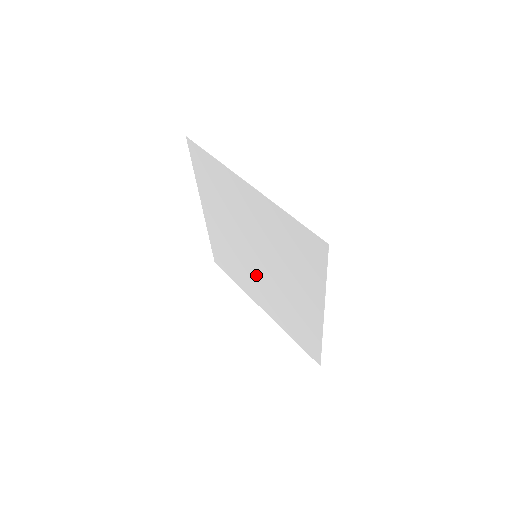
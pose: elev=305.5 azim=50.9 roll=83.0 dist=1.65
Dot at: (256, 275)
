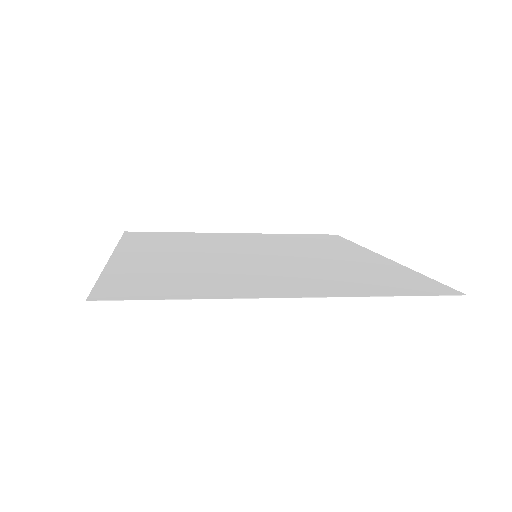
Dot at: (242, 247)
